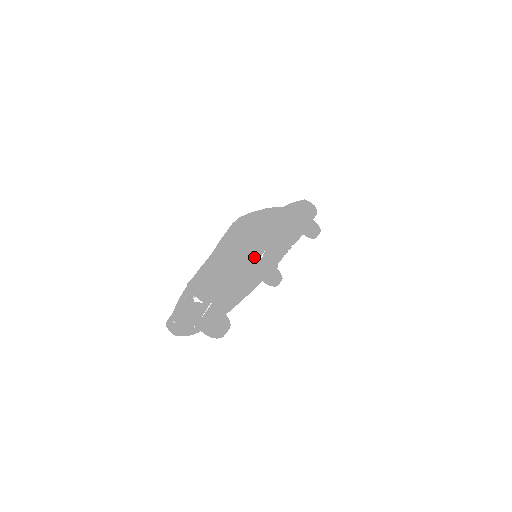
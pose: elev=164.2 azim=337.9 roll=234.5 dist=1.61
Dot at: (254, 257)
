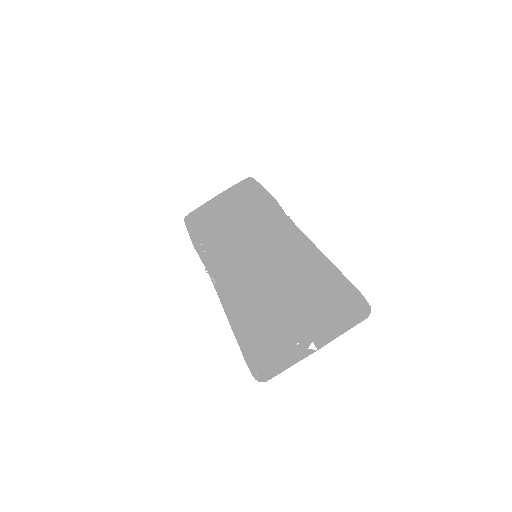
Dot at: occluded
